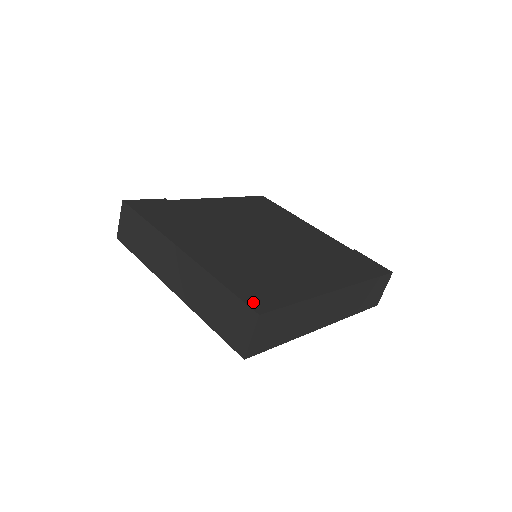
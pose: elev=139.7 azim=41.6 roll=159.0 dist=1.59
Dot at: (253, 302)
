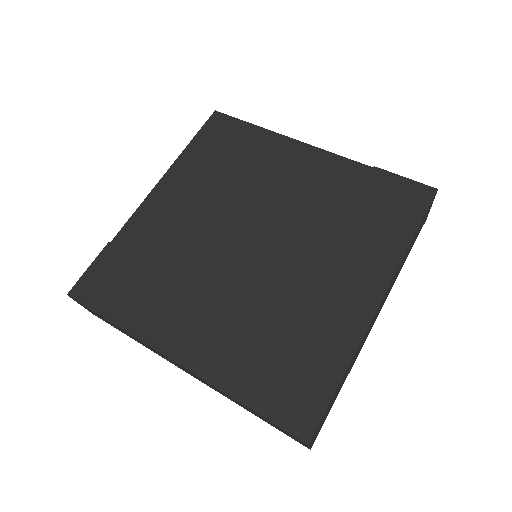
Dot at: (293, 421)
